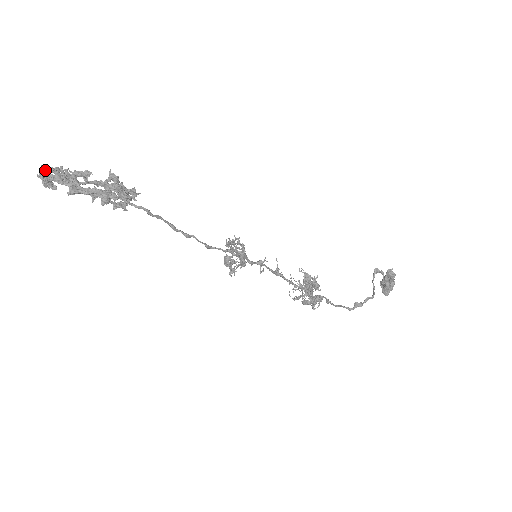
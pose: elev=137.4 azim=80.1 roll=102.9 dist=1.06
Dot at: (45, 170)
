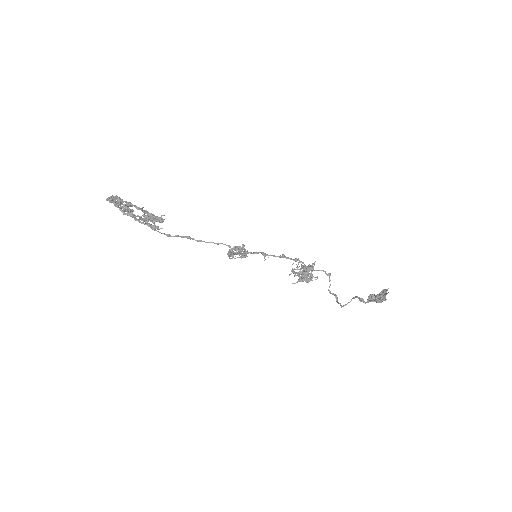
Dot at: (110, 199)
